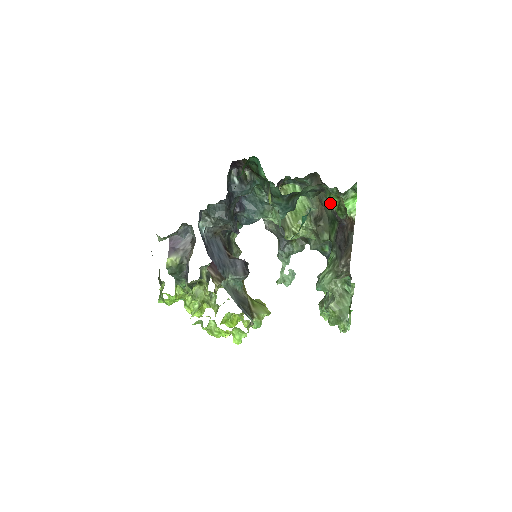
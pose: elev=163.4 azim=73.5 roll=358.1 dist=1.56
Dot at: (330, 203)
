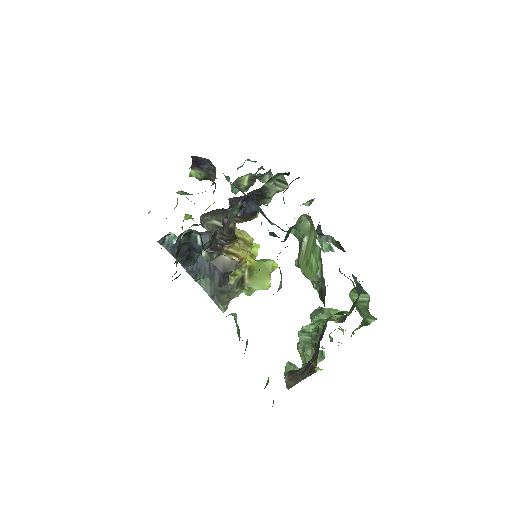
Dot at: occluded
